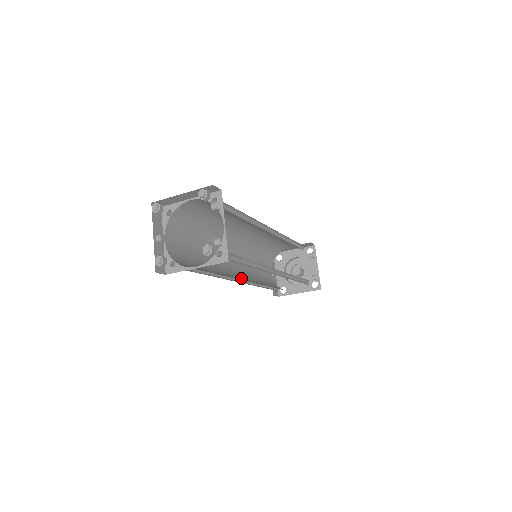
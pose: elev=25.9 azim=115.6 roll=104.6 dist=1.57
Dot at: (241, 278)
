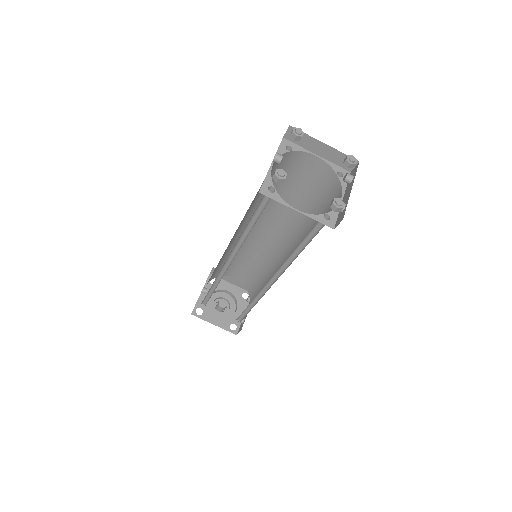
Dot at: occluded
